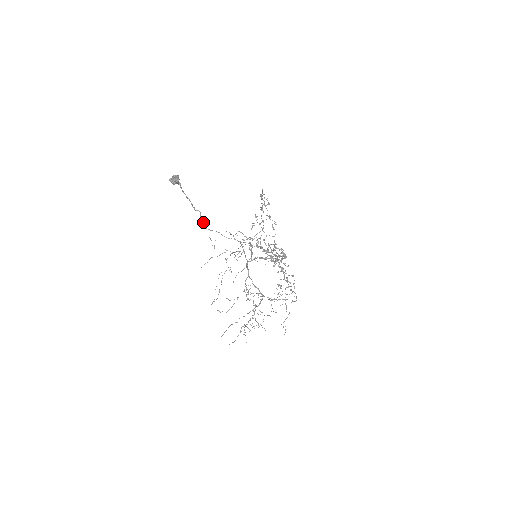
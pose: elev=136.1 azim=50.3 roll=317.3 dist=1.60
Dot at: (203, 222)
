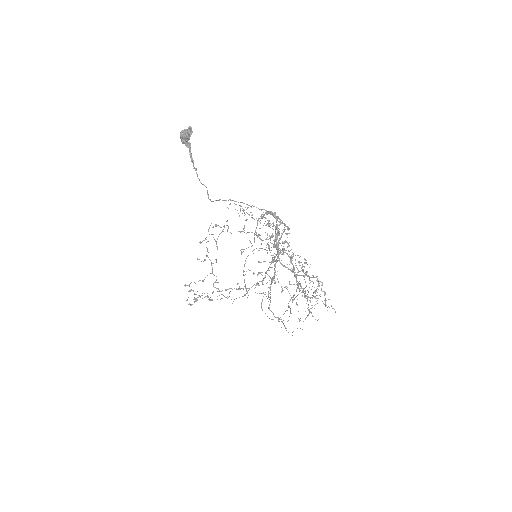
Dot at: (210, 199)
